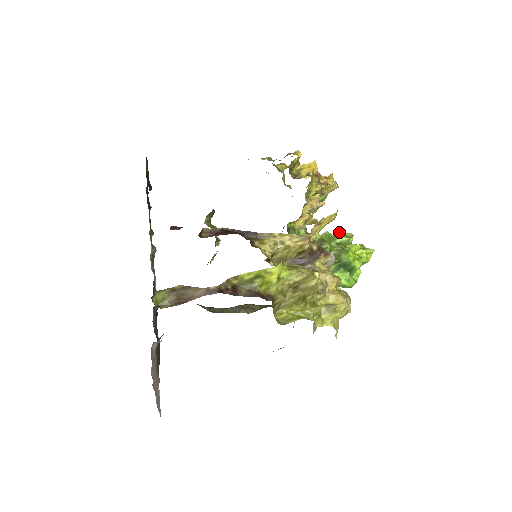
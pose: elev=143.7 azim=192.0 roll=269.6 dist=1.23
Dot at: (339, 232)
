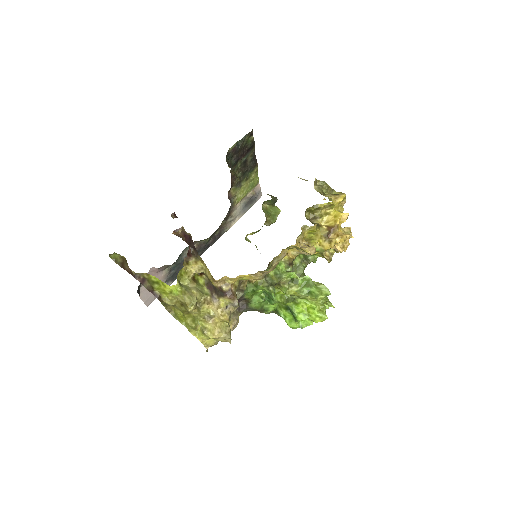
Dot at: occluded
